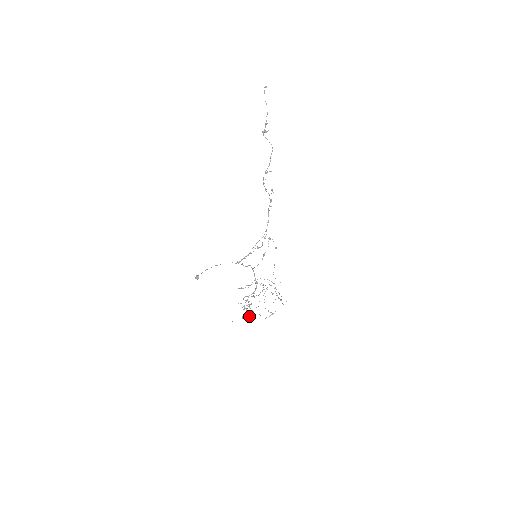
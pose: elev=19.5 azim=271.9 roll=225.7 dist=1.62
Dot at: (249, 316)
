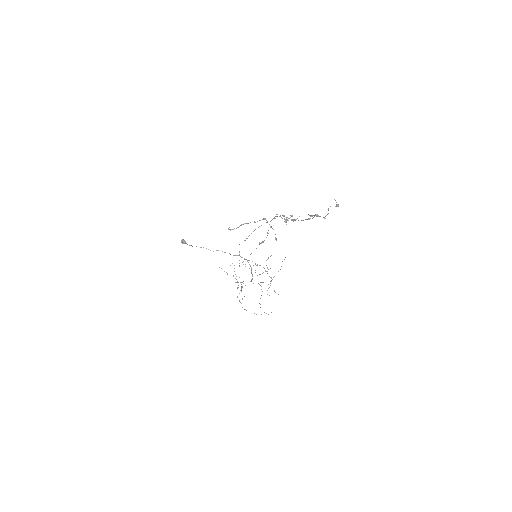
Dot at: occluded
